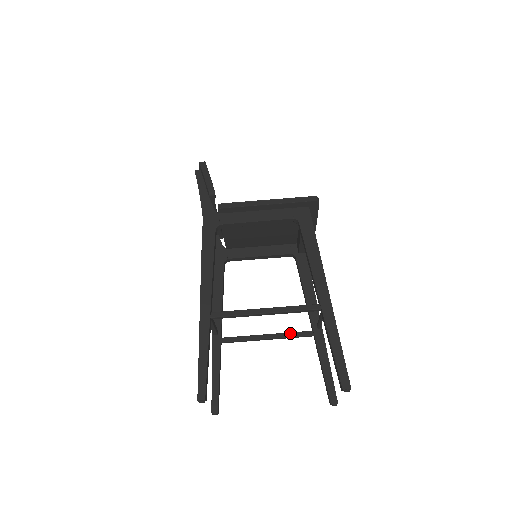
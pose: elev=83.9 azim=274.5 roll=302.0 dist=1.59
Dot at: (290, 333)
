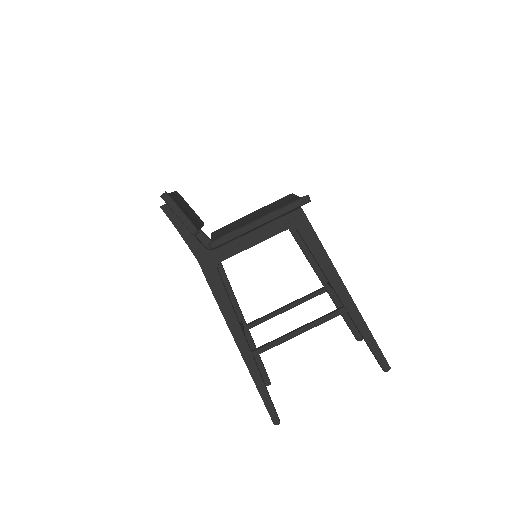
Dot at: (306, 298)
